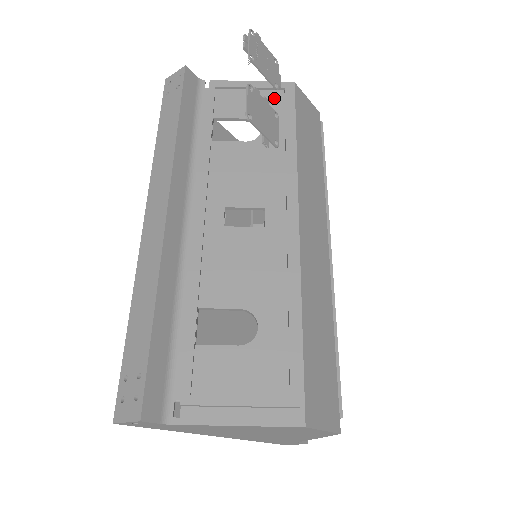
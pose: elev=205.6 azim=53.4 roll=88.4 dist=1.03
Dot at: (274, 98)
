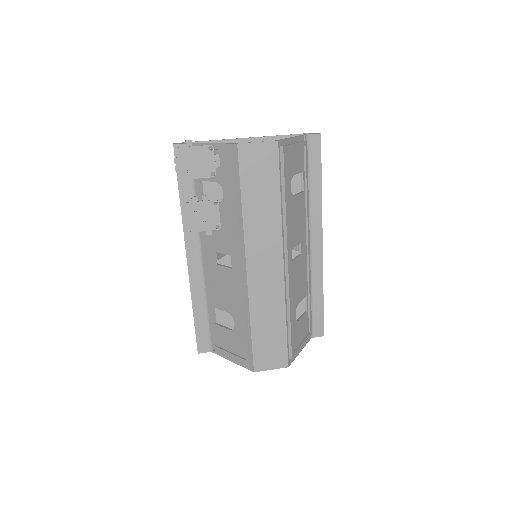
Dot at: (227, 162)
